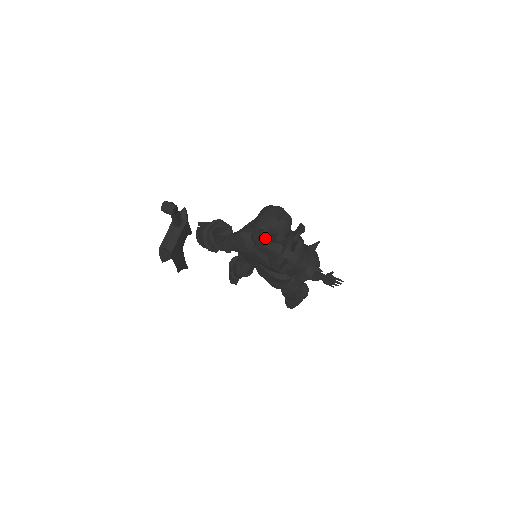
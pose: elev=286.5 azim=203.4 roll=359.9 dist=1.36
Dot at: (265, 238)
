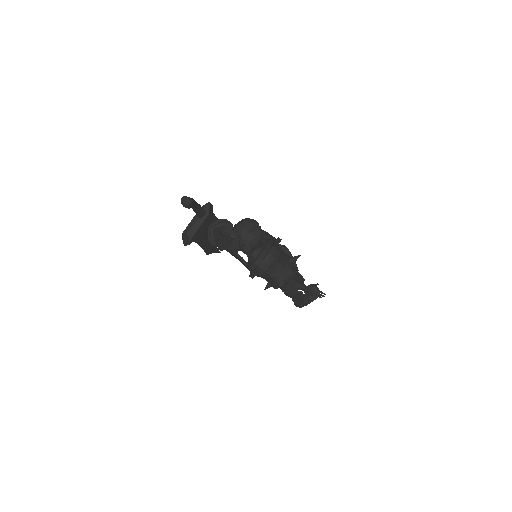
Dot at: (234, 246)
